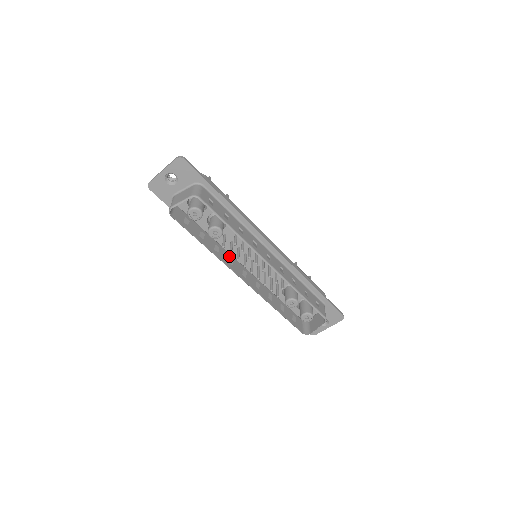
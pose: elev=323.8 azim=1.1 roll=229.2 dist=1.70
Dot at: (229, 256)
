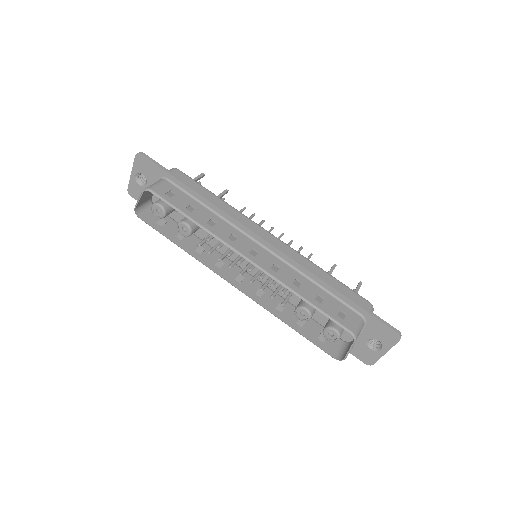
Dot at: occluded
